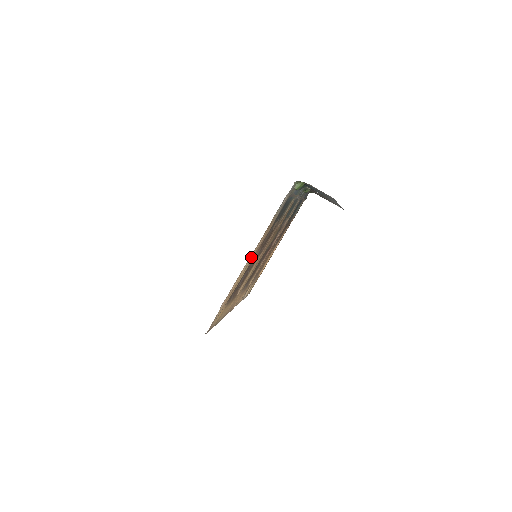
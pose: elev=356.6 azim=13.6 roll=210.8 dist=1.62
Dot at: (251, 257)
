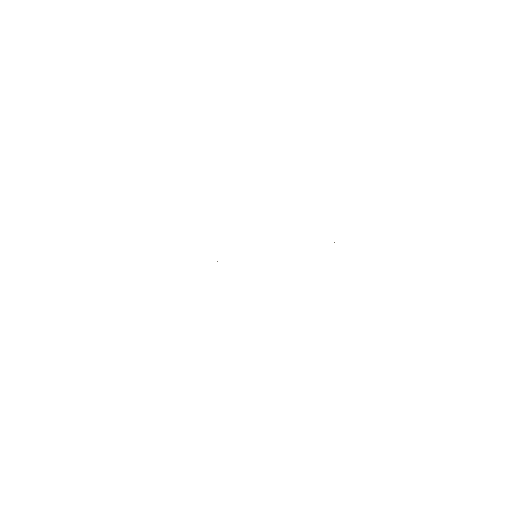
Dot at: occluded
